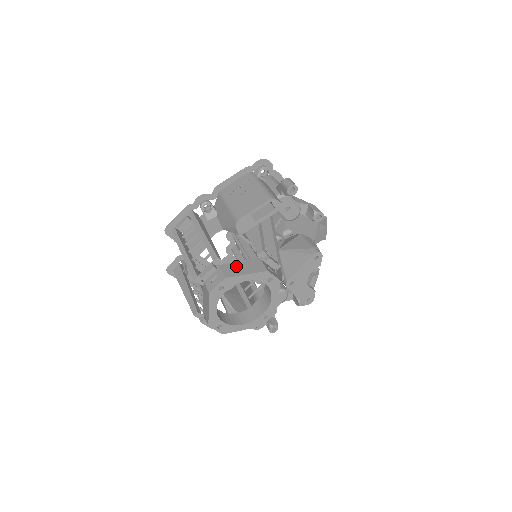
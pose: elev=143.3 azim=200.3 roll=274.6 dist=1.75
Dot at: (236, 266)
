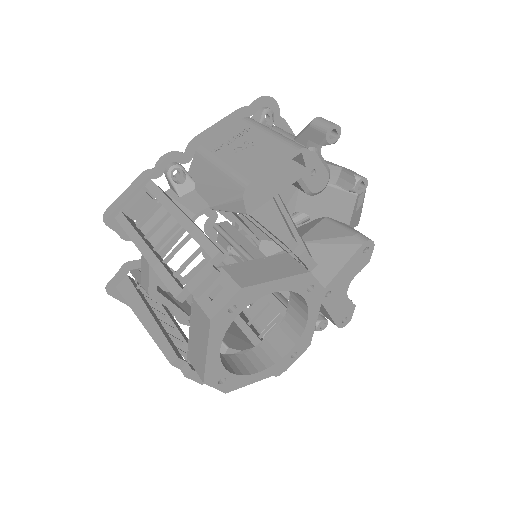
Dot at: (252, 266)
